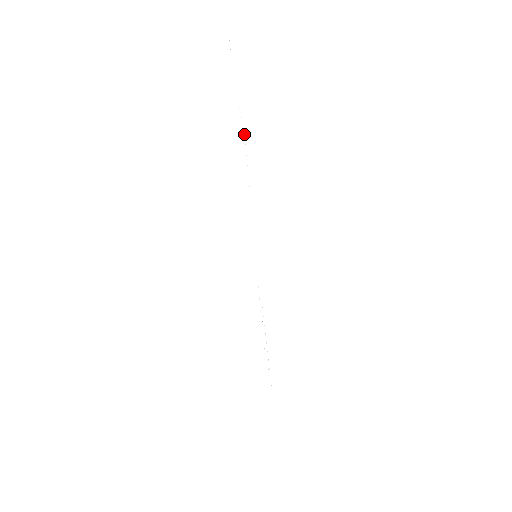
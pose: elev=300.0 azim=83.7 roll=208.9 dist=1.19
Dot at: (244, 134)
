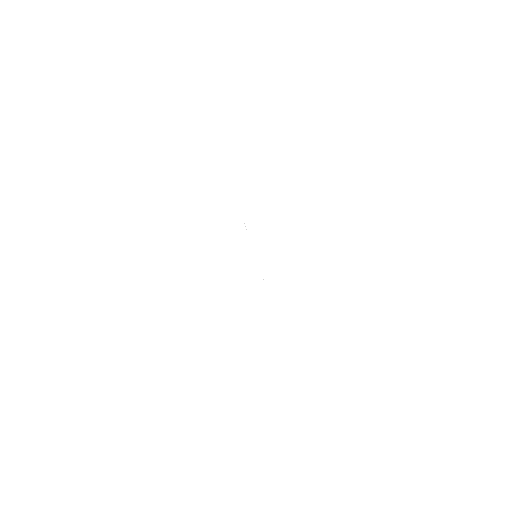
Dot at: occluded
